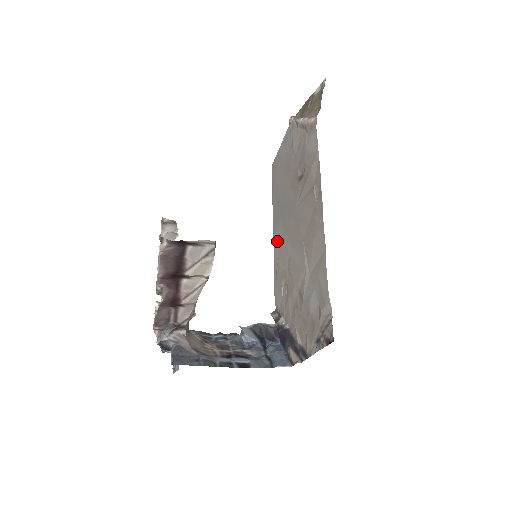
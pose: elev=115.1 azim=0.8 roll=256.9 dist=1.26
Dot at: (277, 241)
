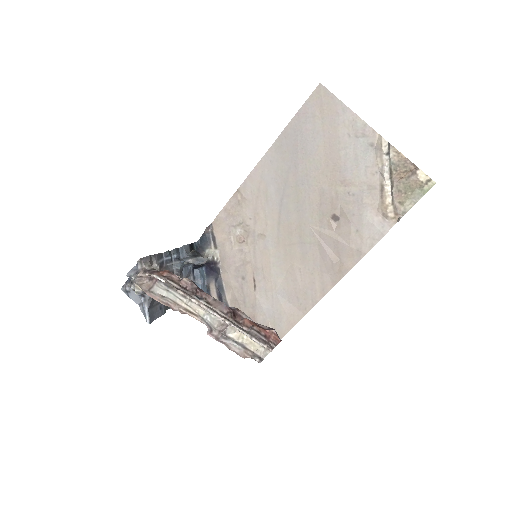
Dot at: (260, 184)
